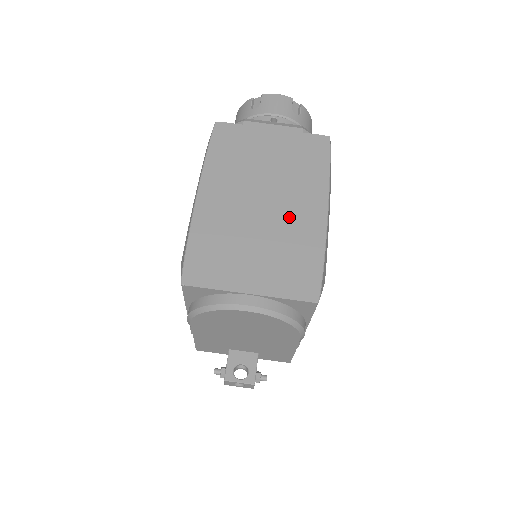
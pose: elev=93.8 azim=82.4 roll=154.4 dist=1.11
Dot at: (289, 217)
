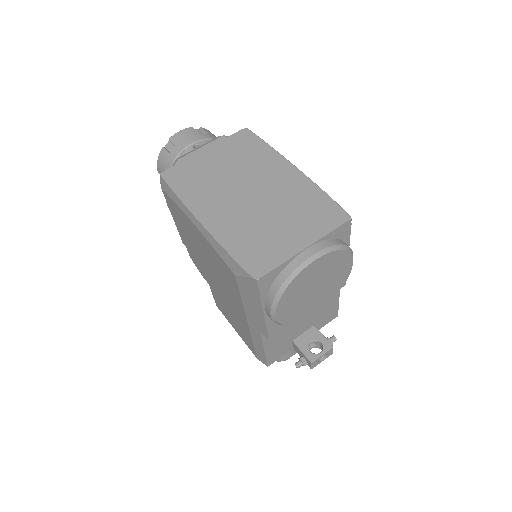
Dot at: (277, 188)
